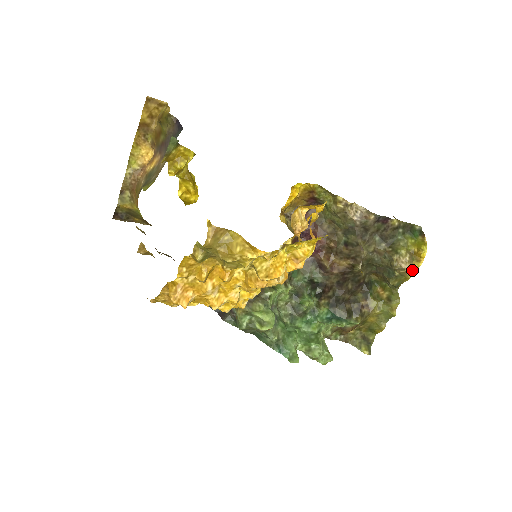
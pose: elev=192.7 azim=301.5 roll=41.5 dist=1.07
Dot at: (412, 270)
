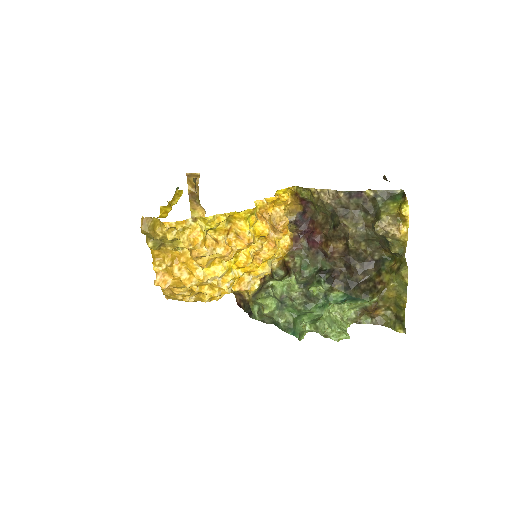
Dot at: (403, 232)
